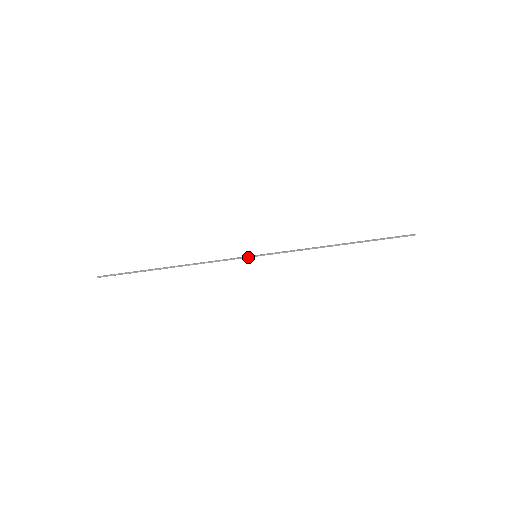
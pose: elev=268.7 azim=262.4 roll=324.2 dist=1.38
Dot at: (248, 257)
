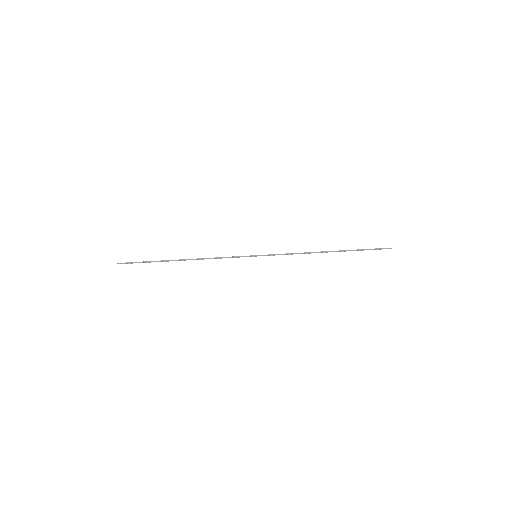
Dot at: (249, 256)
